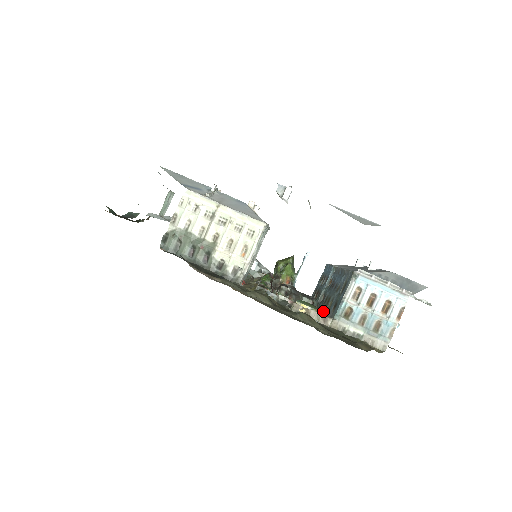
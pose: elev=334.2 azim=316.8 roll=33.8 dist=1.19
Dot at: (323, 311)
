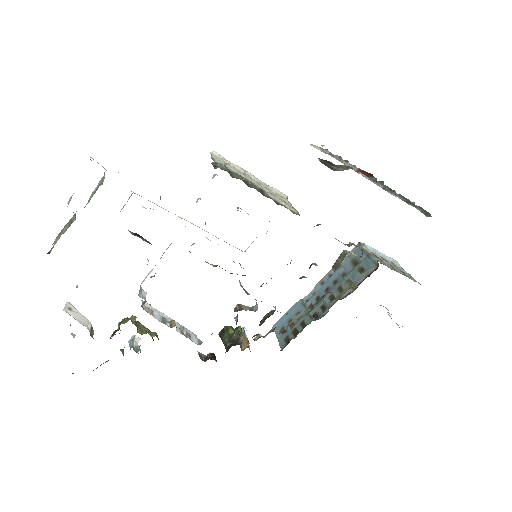
Dot at: (344, 294)
